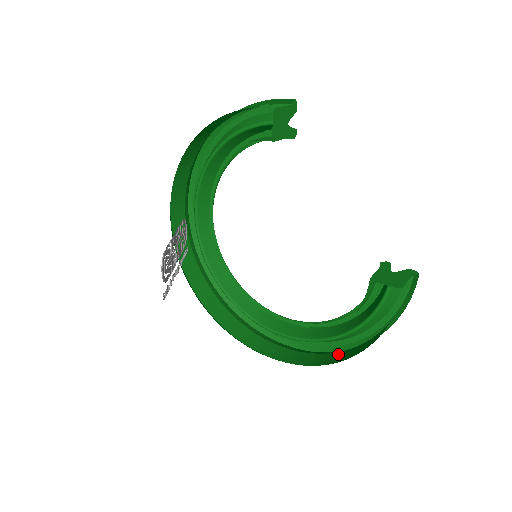
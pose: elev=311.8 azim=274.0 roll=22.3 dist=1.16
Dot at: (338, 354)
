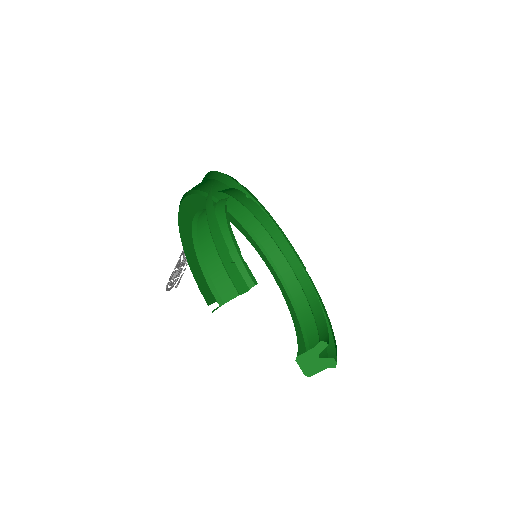
Dot at: (310, 308)
